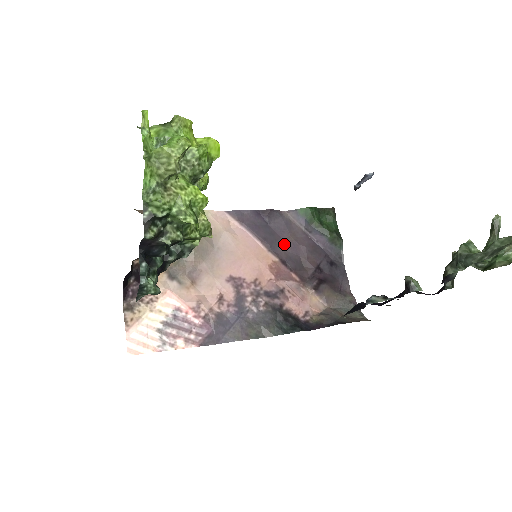
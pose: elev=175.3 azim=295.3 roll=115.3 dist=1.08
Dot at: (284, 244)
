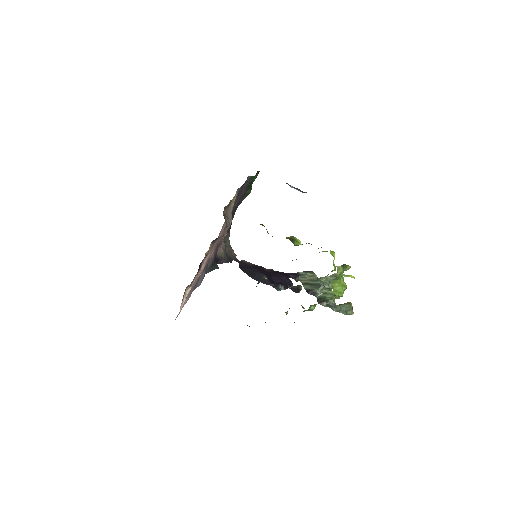
Dot at: occluded
